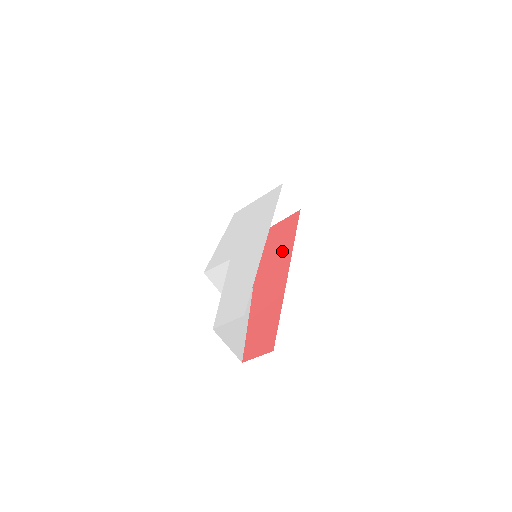
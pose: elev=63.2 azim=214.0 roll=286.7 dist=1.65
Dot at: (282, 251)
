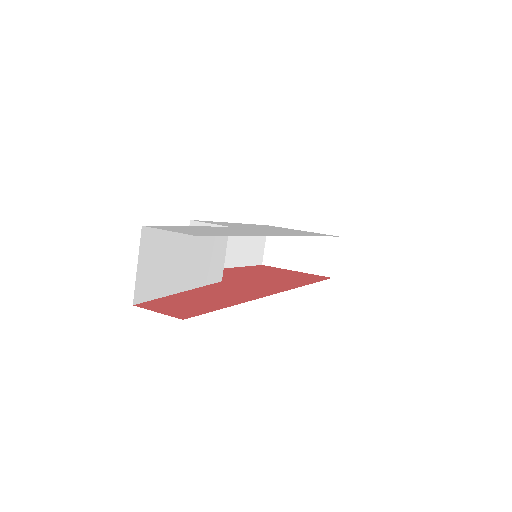
Dot at: (284, 282)
